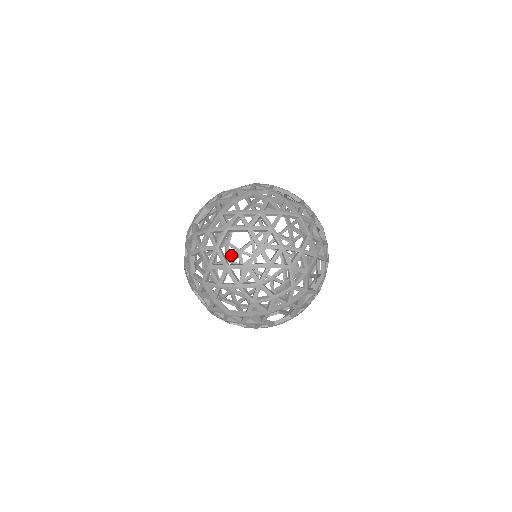
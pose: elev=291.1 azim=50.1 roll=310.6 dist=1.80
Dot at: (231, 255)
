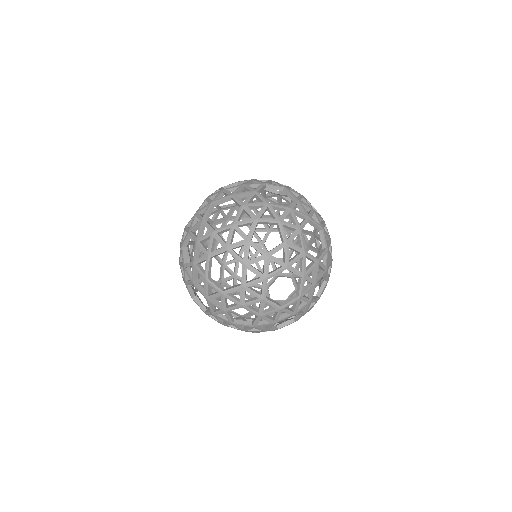
Dot at: (249, 217)
